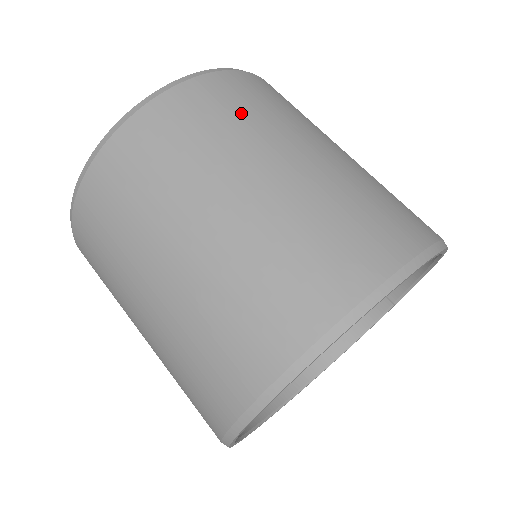
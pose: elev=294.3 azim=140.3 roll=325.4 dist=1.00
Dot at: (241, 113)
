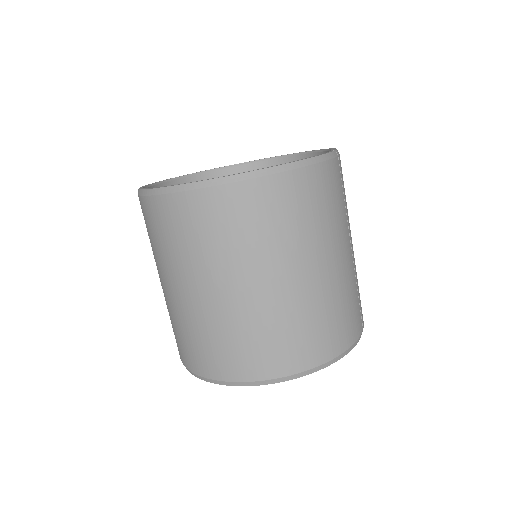
Dot at: (173, 241)
